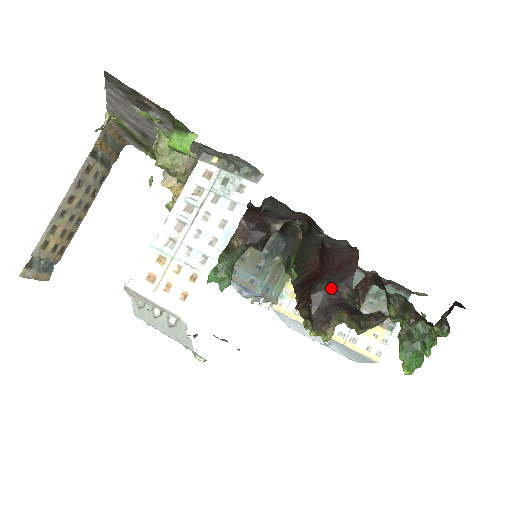
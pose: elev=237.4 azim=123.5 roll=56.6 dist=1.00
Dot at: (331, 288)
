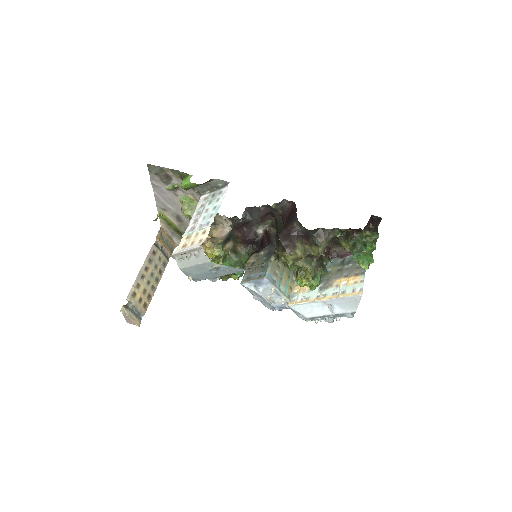
Dot at: (287, 226)
